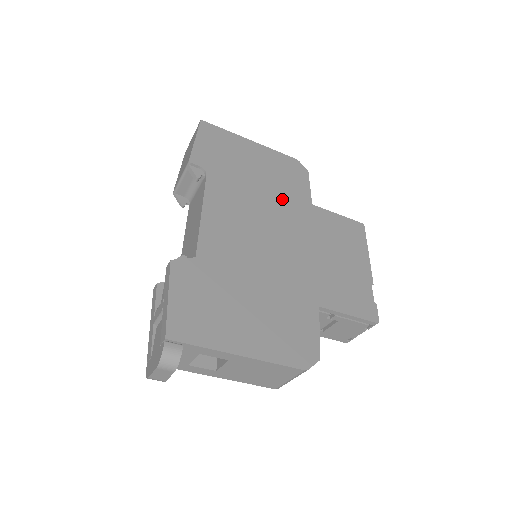
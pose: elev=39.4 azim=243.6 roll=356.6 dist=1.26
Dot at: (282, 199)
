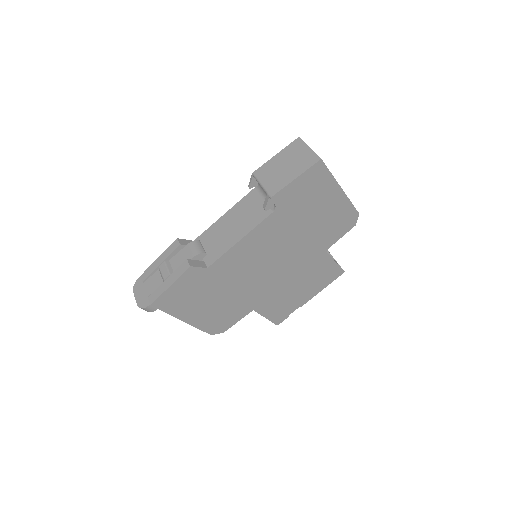
Dot at: (308, 243)
